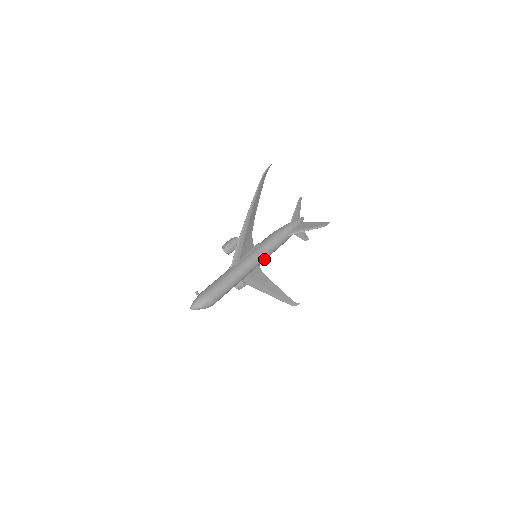
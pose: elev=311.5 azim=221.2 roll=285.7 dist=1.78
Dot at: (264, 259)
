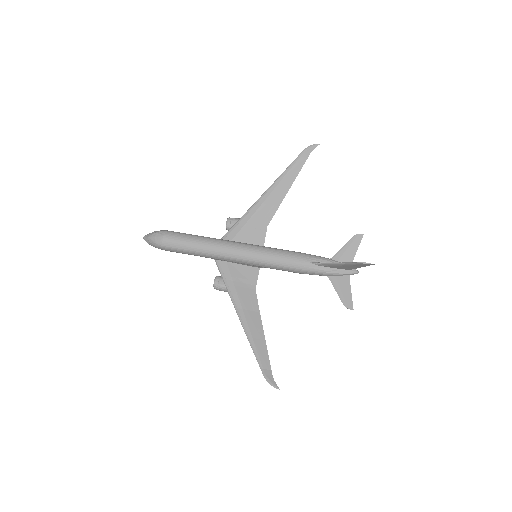
Dot at: (258, 258)
